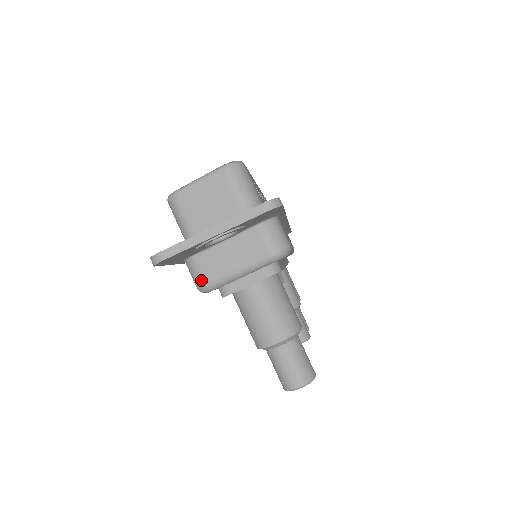
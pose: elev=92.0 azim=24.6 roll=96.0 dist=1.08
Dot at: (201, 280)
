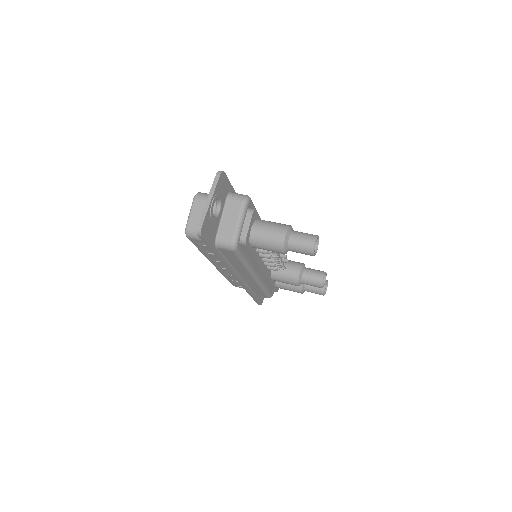
Dot at: (229, 242)
